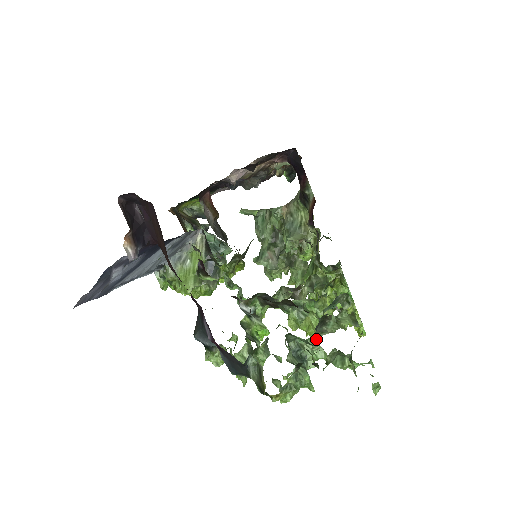
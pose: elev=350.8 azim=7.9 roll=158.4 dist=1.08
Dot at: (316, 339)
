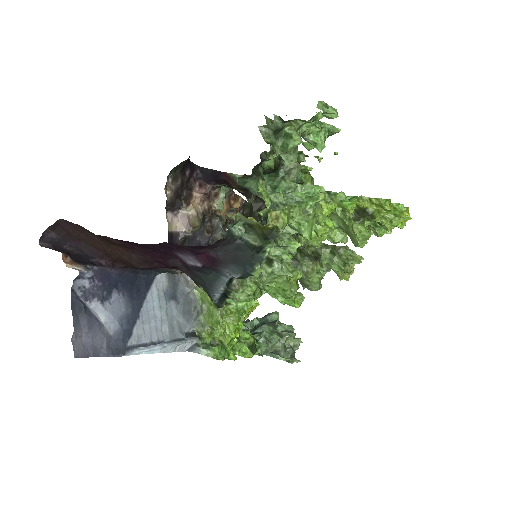
Dot at: (291, 183)
